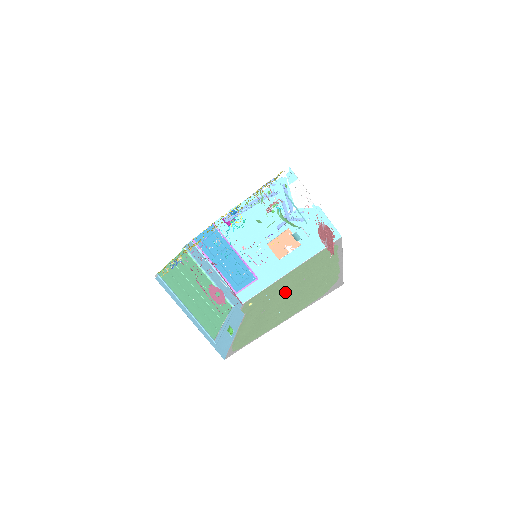
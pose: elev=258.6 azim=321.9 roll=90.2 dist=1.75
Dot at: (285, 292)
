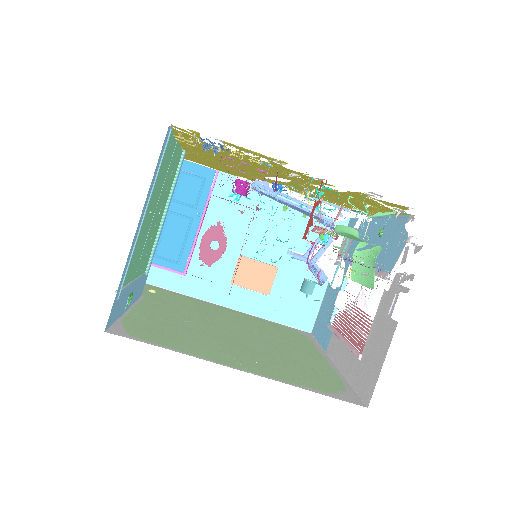
Dot at: (229, 327)
